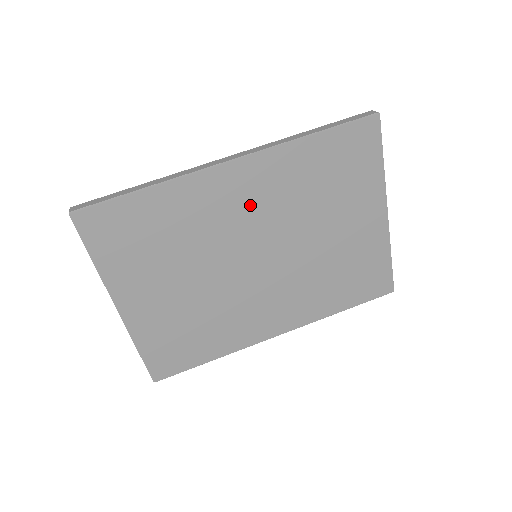
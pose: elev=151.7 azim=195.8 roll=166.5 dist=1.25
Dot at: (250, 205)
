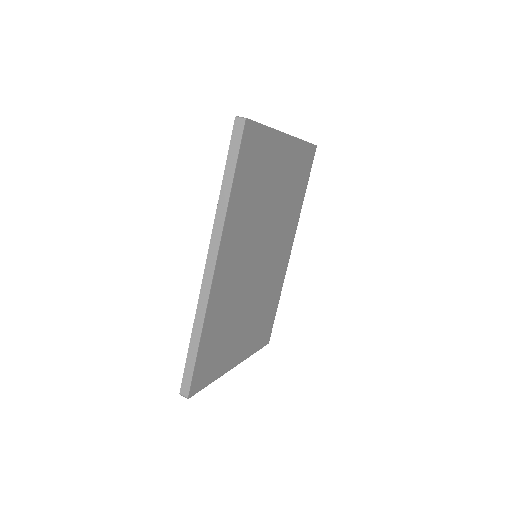
Dot at: (238, 257)
